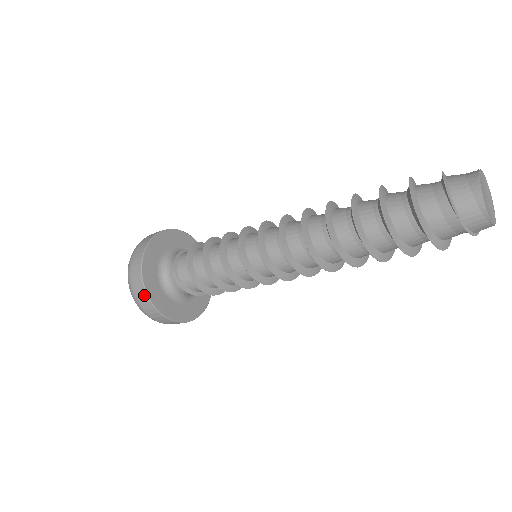
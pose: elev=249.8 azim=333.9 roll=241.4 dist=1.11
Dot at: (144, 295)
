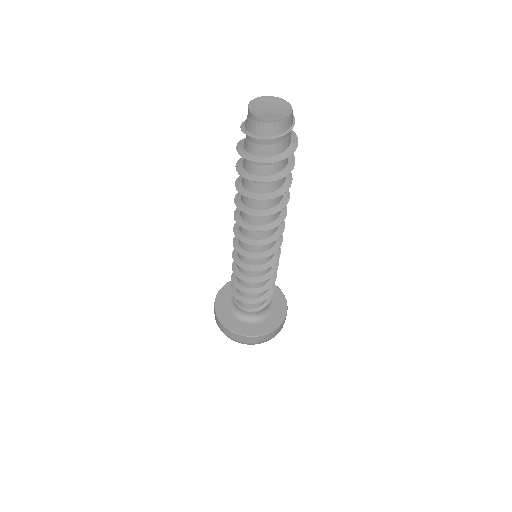
Dot at: (238, 336)
